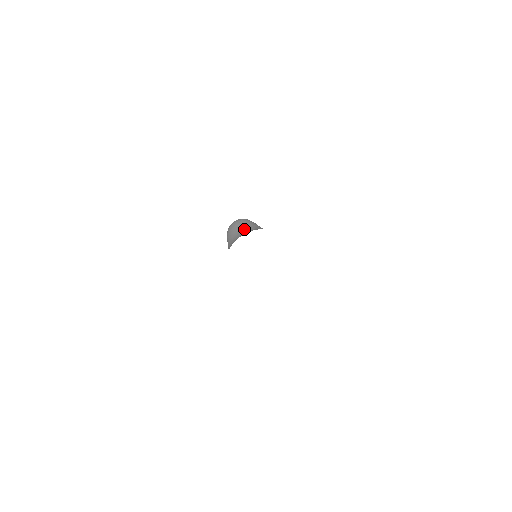
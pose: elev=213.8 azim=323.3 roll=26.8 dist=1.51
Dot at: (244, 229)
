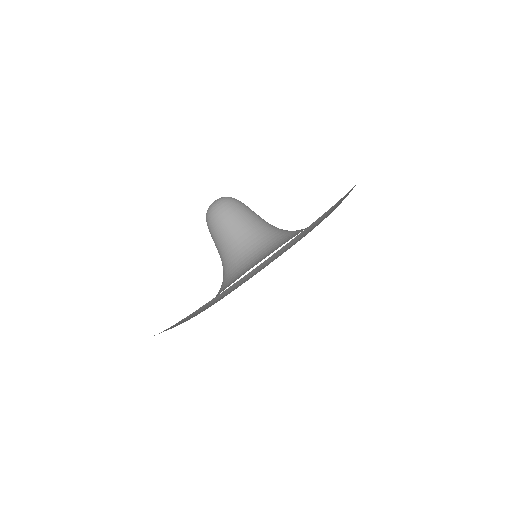
Dot at: (238, 237)
